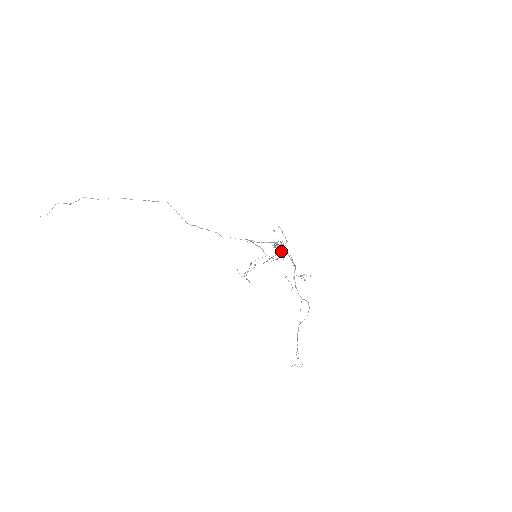
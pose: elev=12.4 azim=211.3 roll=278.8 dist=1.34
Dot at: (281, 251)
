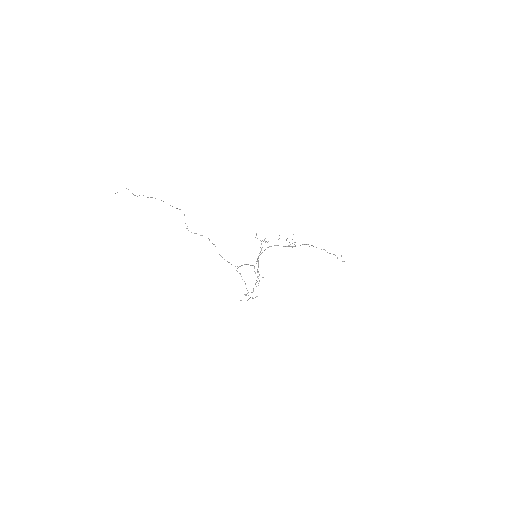
Dot at: (258, 276)
